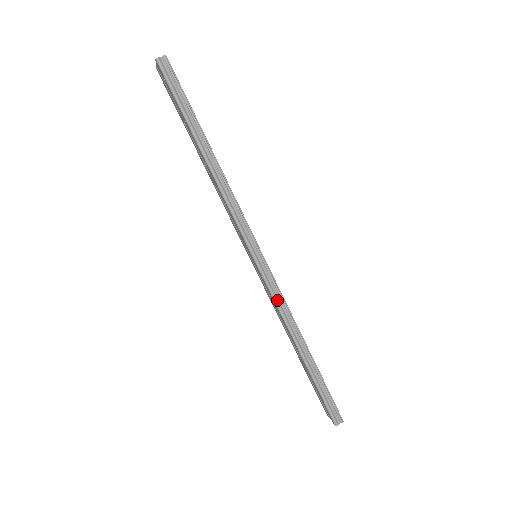
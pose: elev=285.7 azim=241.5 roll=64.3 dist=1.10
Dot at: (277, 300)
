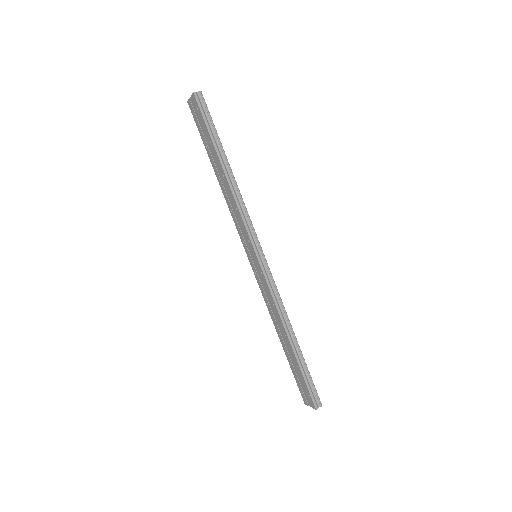
Dot at: (273, 292)
